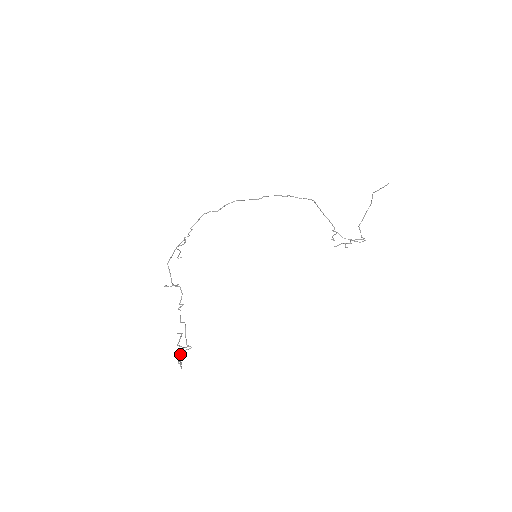
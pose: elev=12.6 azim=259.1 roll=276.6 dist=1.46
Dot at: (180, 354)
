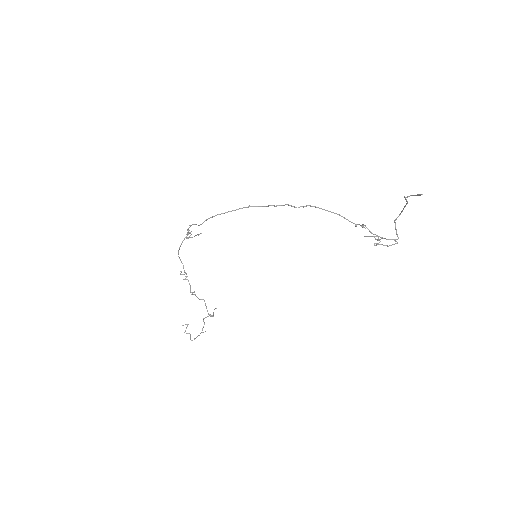
Dot at: occluded
